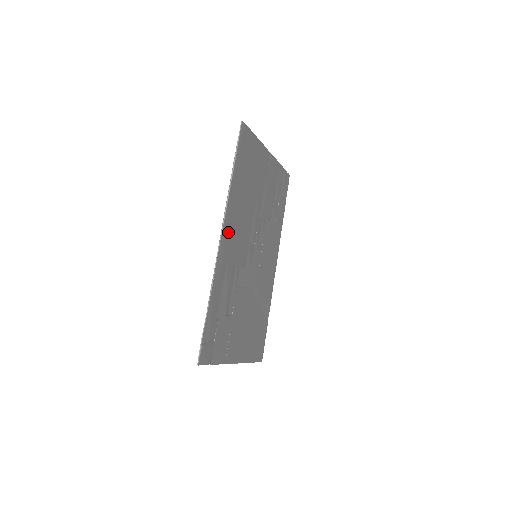
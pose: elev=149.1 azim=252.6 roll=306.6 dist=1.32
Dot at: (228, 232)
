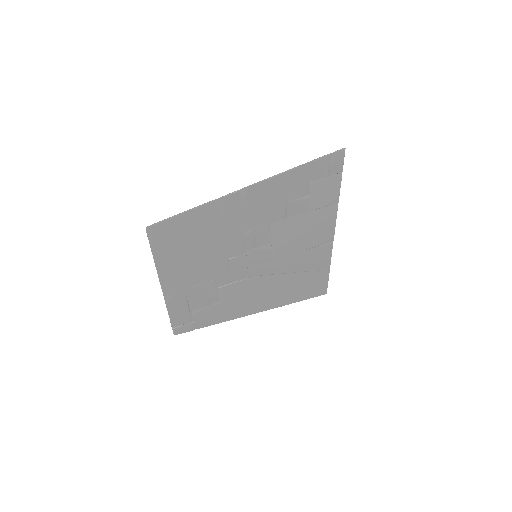
Dot at: (173, 279)
